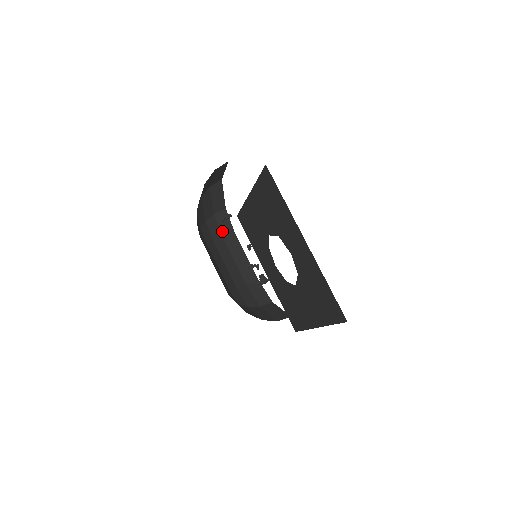
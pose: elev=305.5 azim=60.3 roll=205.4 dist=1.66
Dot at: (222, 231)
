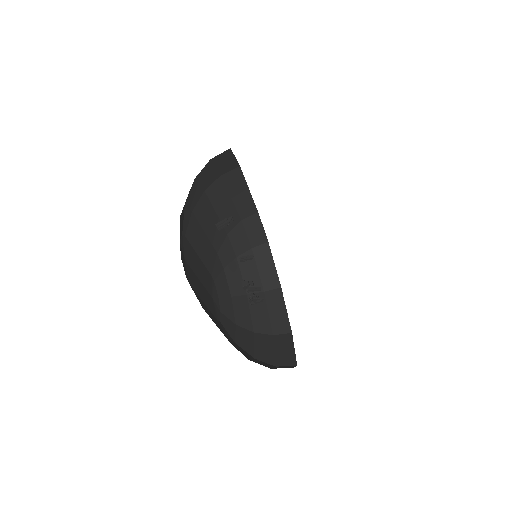
Dot at: (220, 169)
